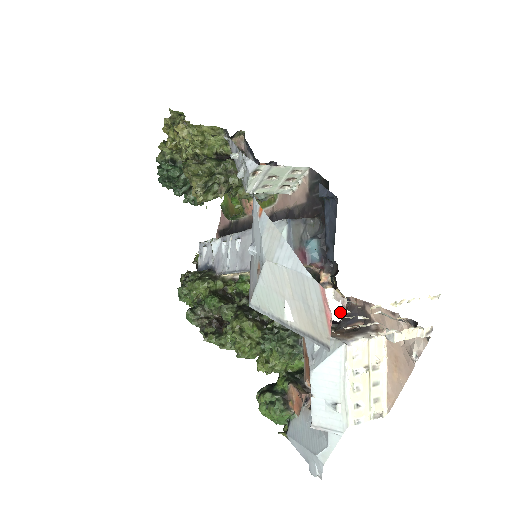
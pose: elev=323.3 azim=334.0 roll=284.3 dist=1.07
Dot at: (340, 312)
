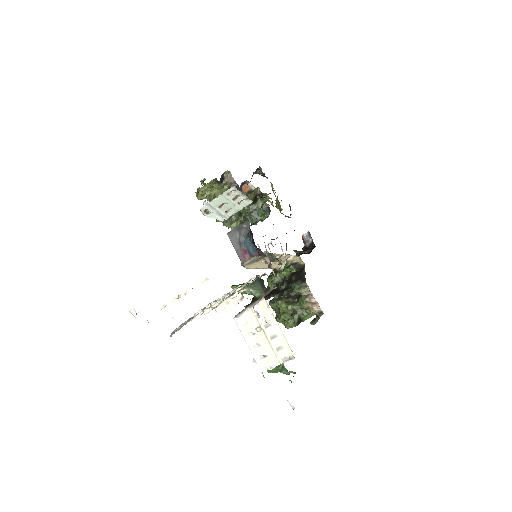
Dot at: (146, 318)
